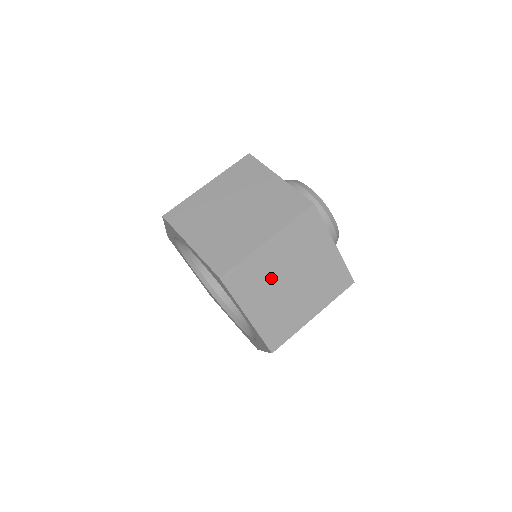
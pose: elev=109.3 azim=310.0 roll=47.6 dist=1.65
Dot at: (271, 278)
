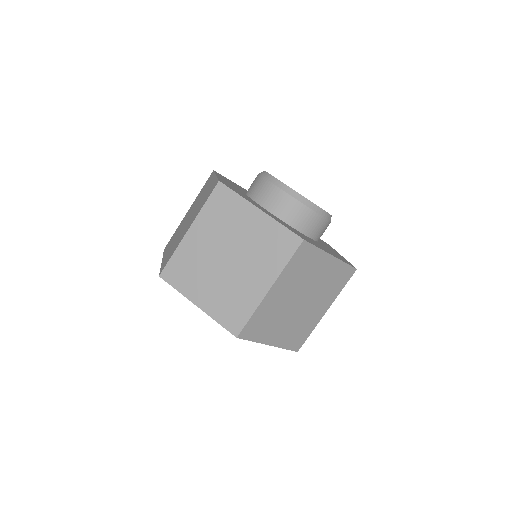
Dot at: occluded
